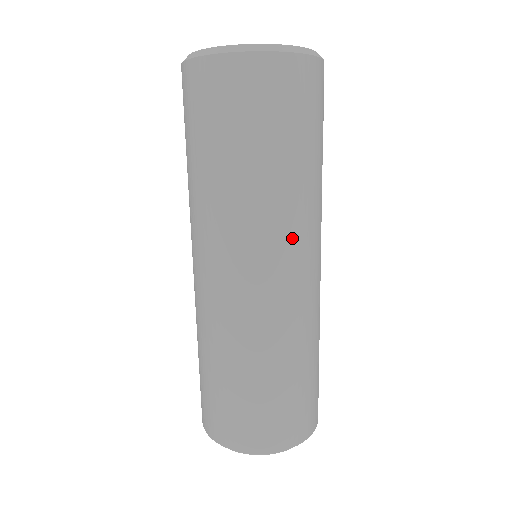
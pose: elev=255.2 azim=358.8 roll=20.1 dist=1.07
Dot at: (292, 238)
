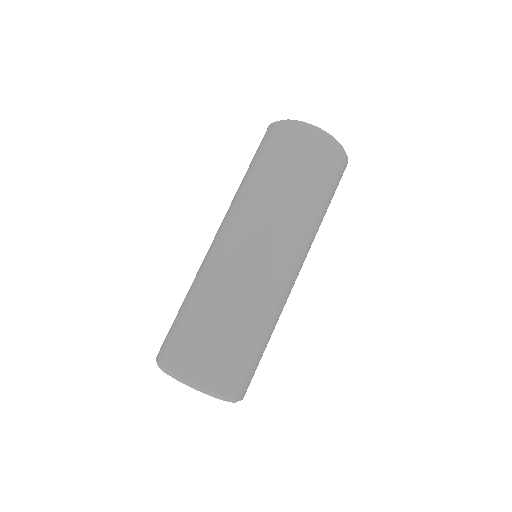
Dot at: (306, 252)
